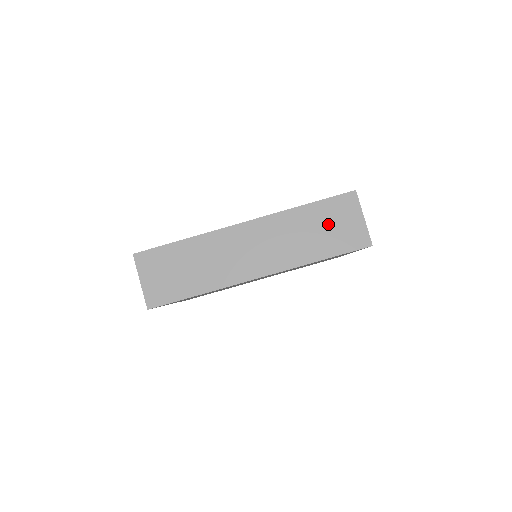
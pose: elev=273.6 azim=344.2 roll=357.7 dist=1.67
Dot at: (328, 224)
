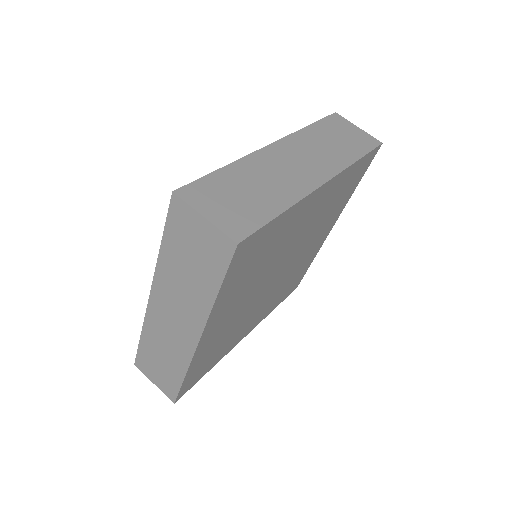
Dot at: (339, 135)
